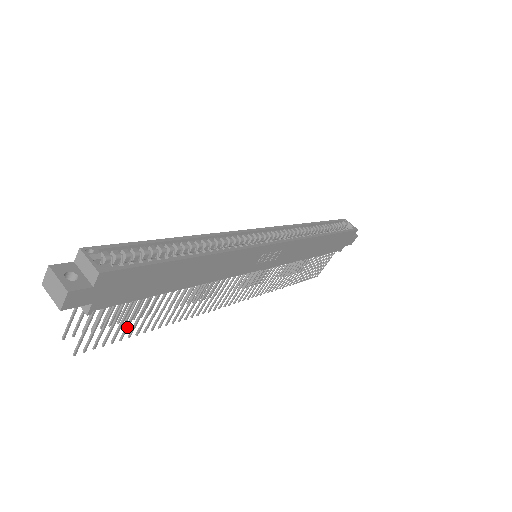
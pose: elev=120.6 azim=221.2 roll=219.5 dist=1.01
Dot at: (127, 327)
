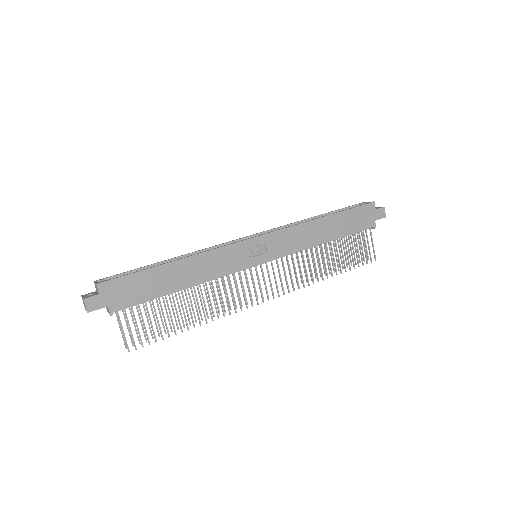
Dot at: (159, 327)
